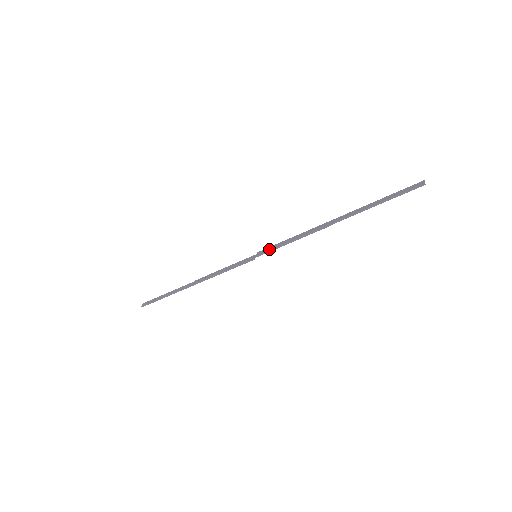
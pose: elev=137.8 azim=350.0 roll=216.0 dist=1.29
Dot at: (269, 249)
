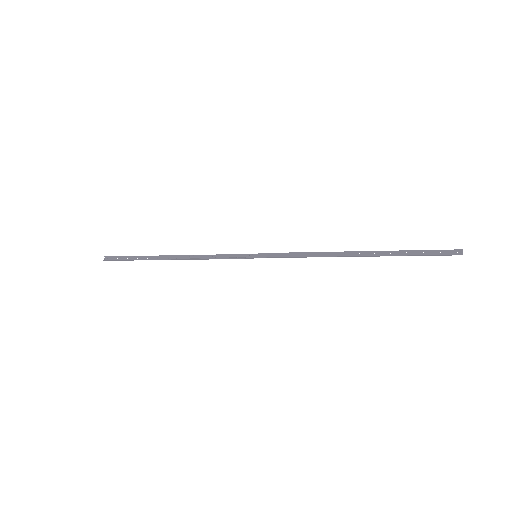
Dot at: (274, 257)
